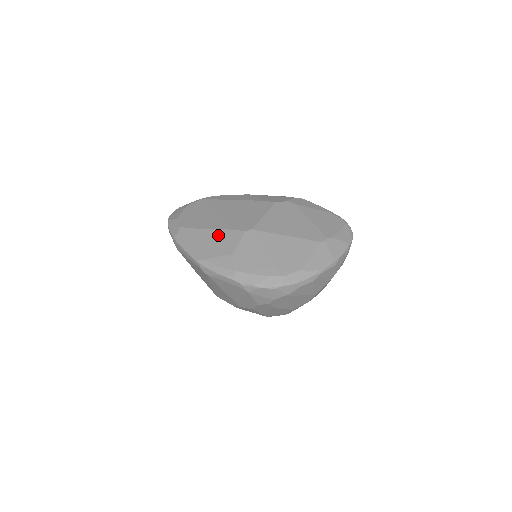
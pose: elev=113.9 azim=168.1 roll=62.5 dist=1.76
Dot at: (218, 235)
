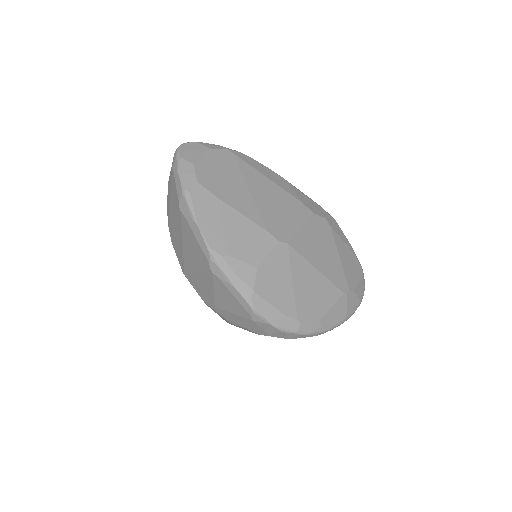
Dot at: (246, 227)
